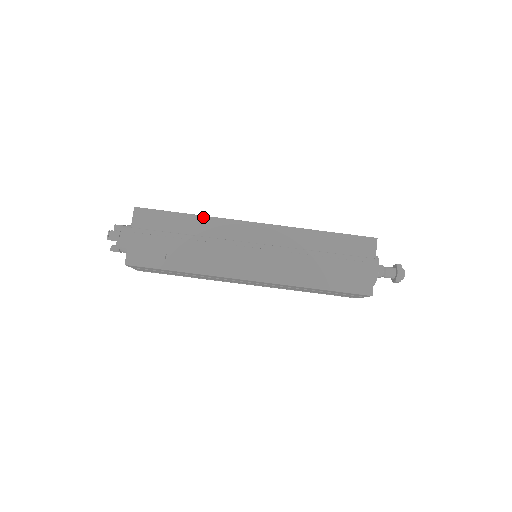
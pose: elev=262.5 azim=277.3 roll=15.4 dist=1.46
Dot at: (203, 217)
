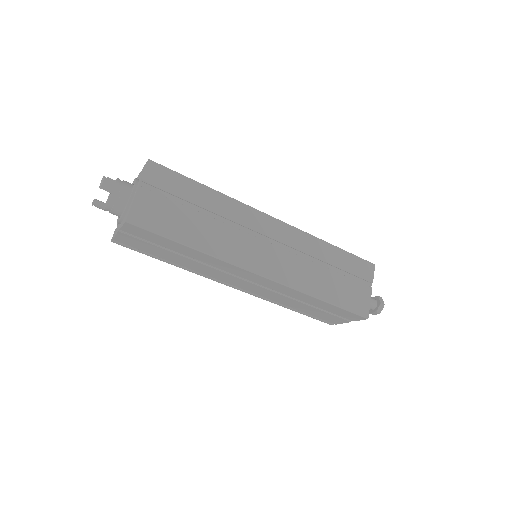
Dot at: (223, 195)
